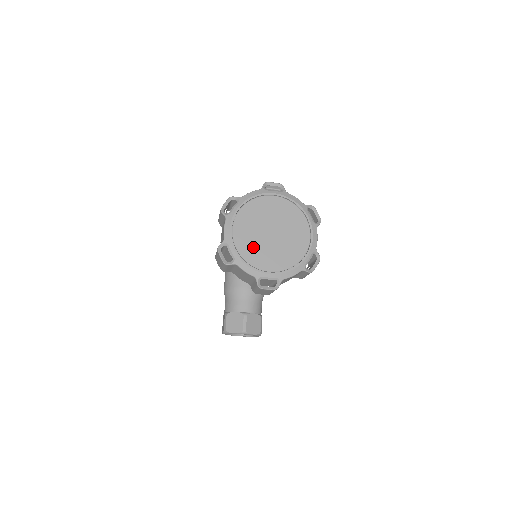
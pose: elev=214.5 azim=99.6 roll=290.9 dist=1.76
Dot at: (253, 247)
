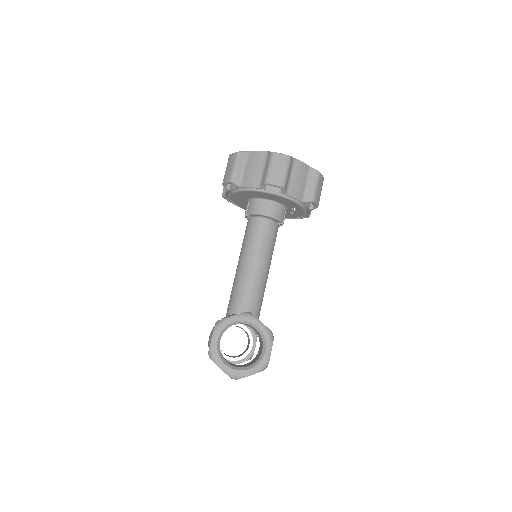
Dot at: occluded
